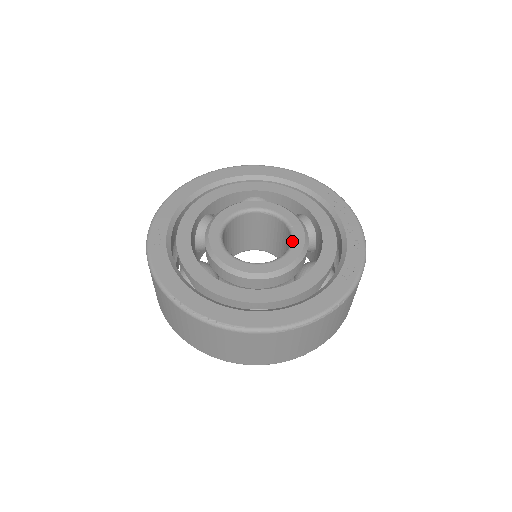
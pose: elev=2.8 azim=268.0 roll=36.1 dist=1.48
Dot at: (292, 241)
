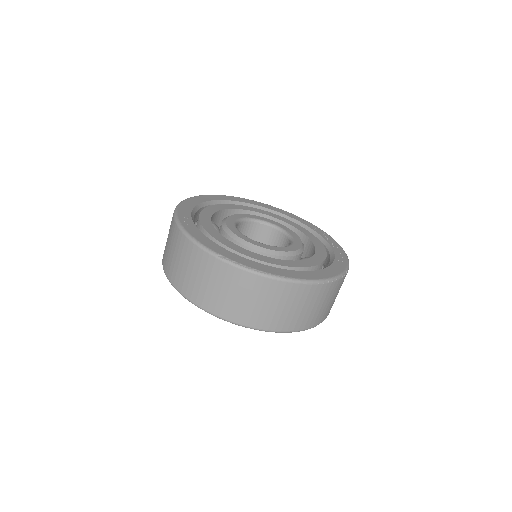
Dot at: (292, 238)
